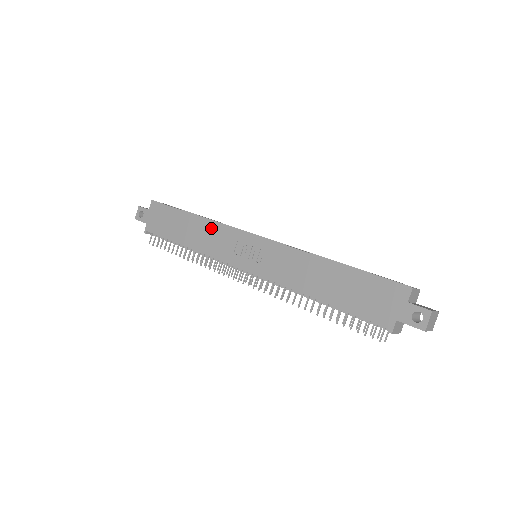
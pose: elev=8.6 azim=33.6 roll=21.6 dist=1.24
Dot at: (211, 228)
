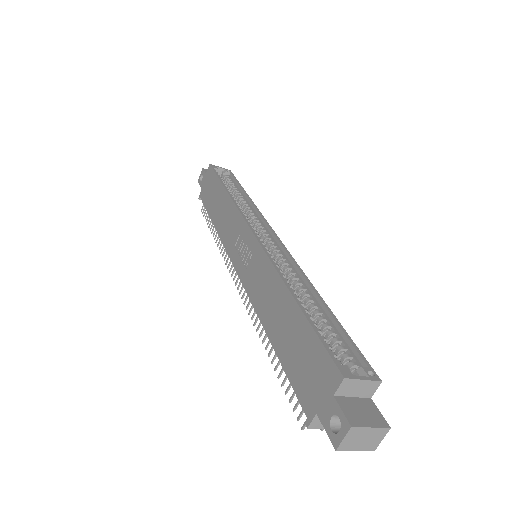
Dot at: (230, 210)
